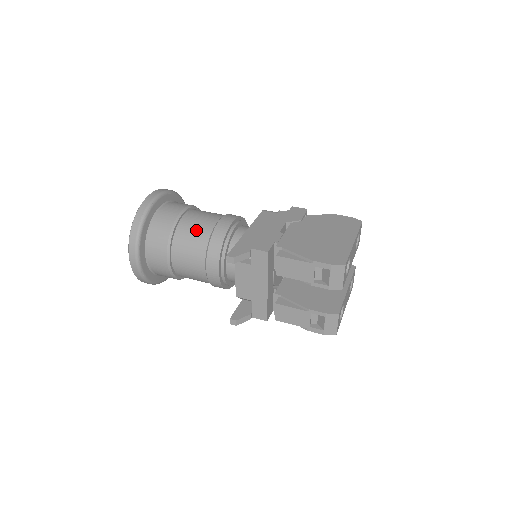
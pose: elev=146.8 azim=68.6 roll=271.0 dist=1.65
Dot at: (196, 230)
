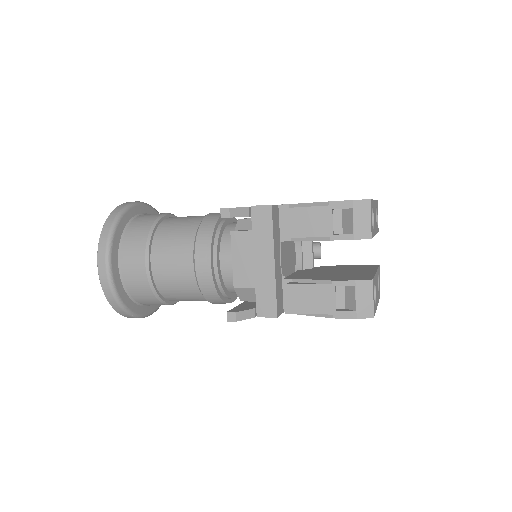
Dot at: (182, 223)
